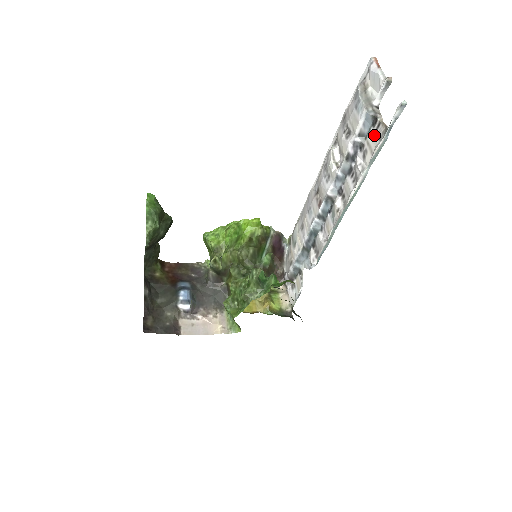
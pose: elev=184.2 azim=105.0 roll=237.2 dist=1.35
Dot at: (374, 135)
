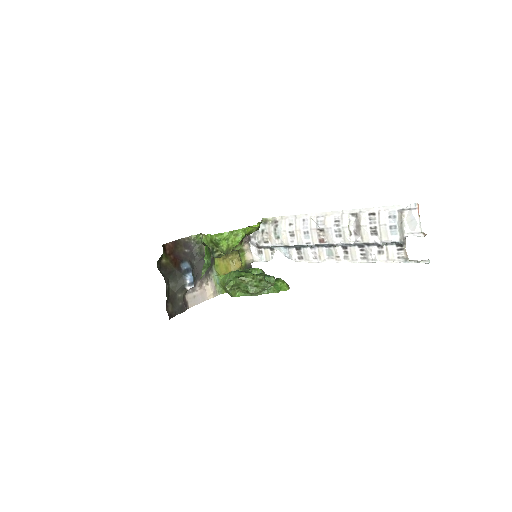
Dot at: (395, 251)
